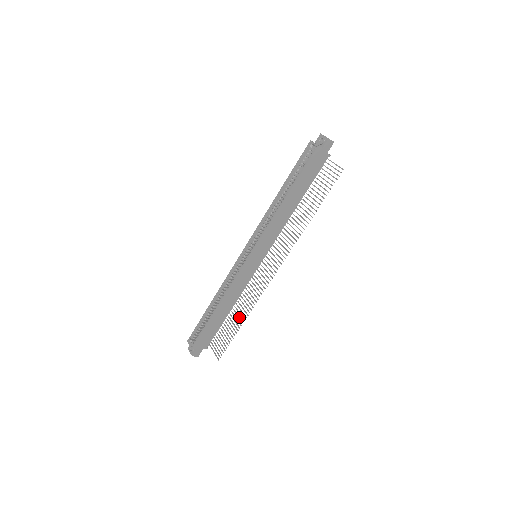
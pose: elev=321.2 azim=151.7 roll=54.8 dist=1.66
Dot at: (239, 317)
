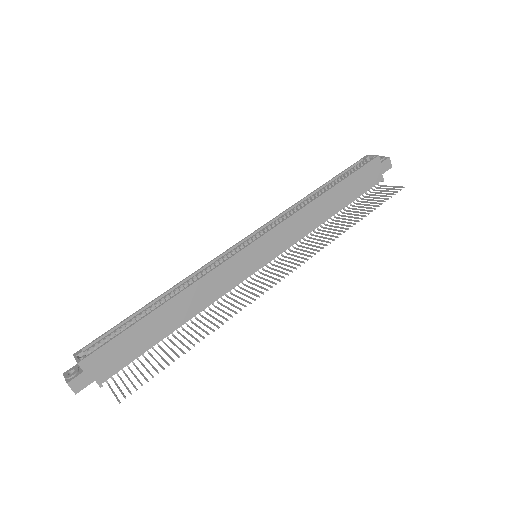
Dot at: (193, 336)
